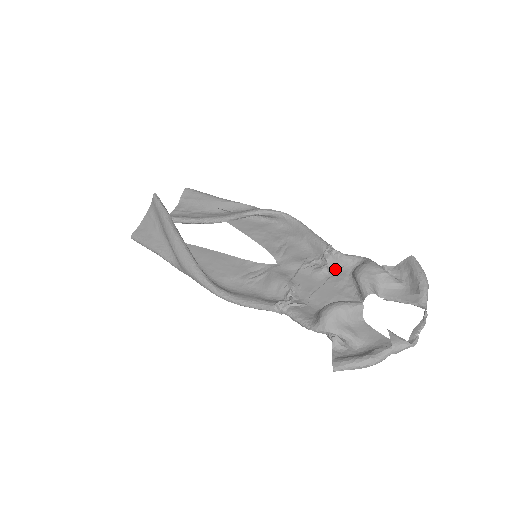
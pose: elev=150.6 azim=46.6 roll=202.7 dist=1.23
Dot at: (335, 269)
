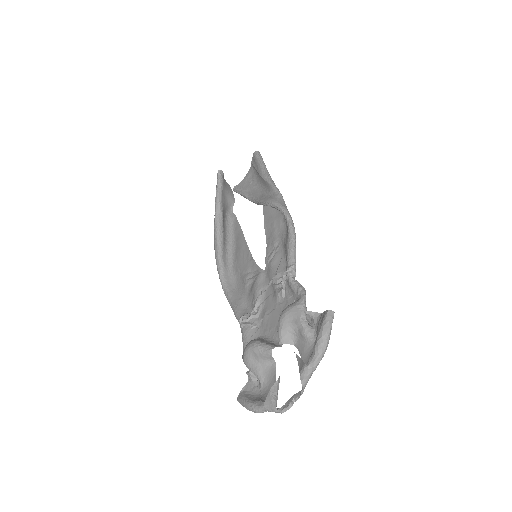
Dot at: (288, 295)
